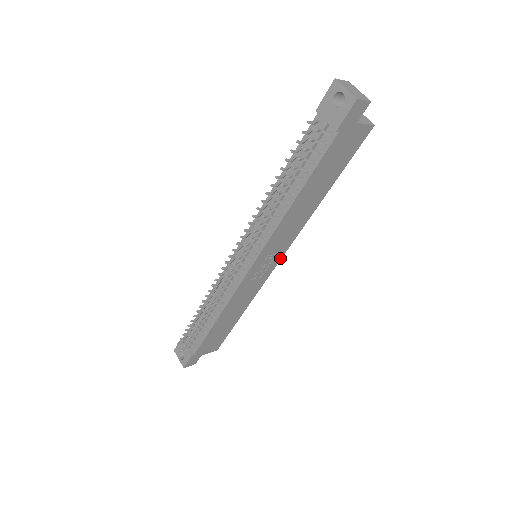
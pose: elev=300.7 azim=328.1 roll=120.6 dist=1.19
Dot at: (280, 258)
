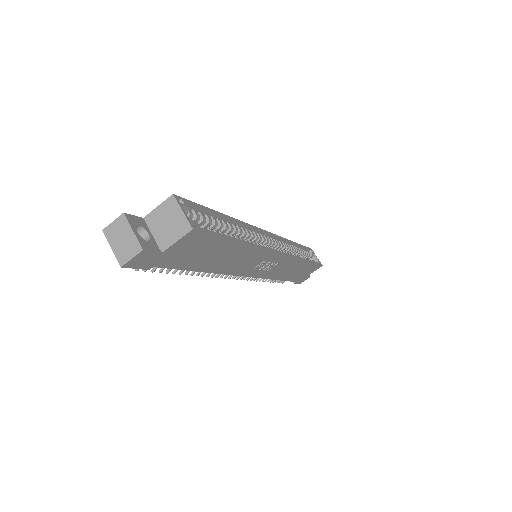
Dot at: (277, 254)
